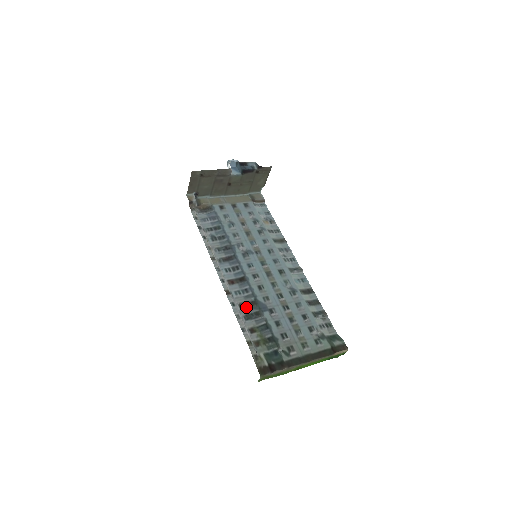
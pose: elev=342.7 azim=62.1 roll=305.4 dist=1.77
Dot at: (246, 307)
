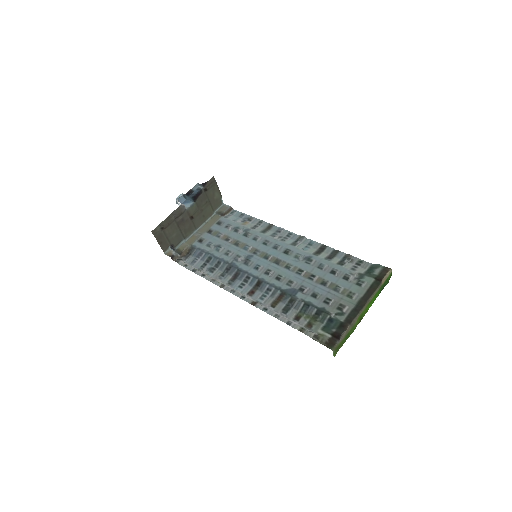
Dot at: (278, 303)
